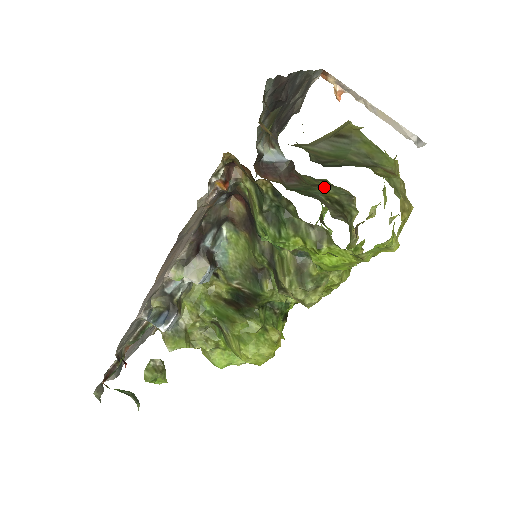
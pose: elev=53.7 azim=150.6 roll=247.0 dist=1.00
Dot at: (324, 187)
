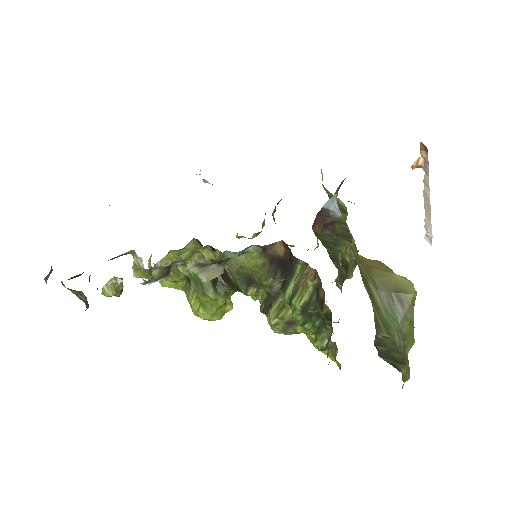
Dot at: (346, 244)
